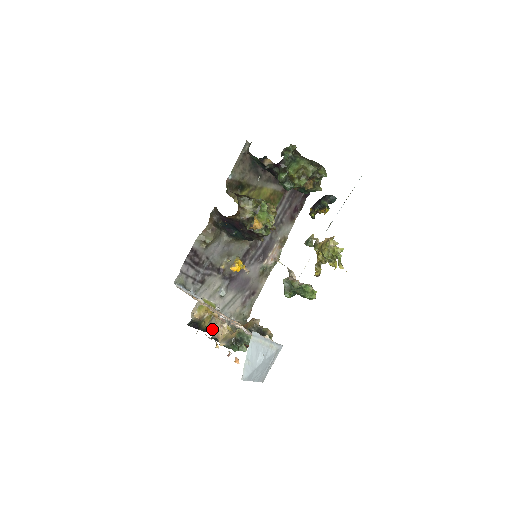
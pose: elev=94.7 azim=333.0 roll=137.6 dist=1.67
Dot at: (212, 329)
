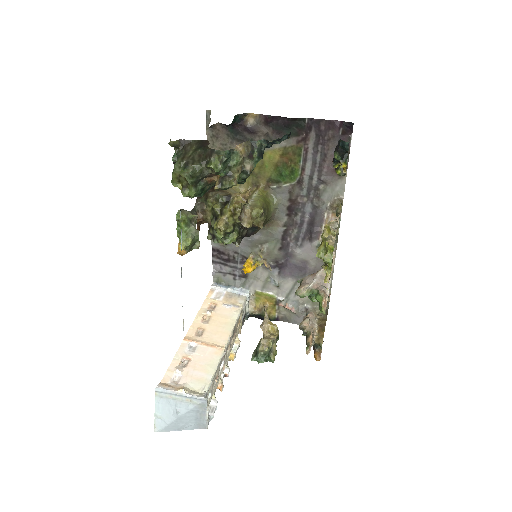
Dot at: (285, 317)
